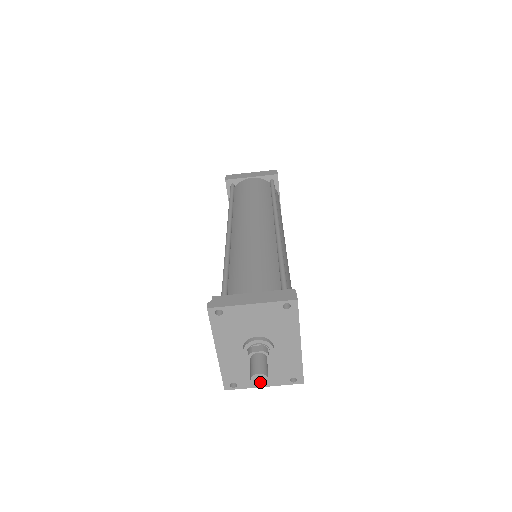
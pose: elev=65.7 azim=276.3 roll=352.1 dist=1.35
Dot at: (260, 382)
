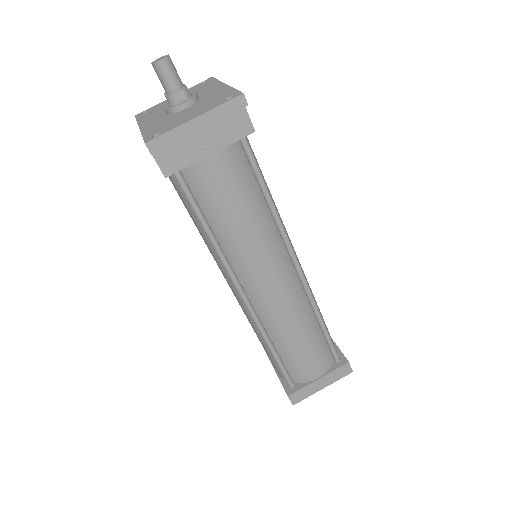
Dot at: (161, 59)
